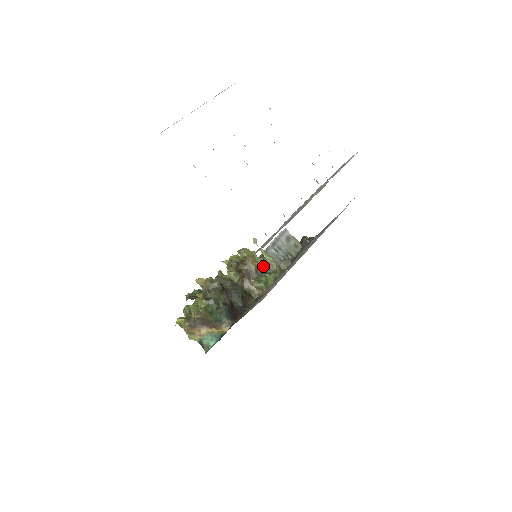
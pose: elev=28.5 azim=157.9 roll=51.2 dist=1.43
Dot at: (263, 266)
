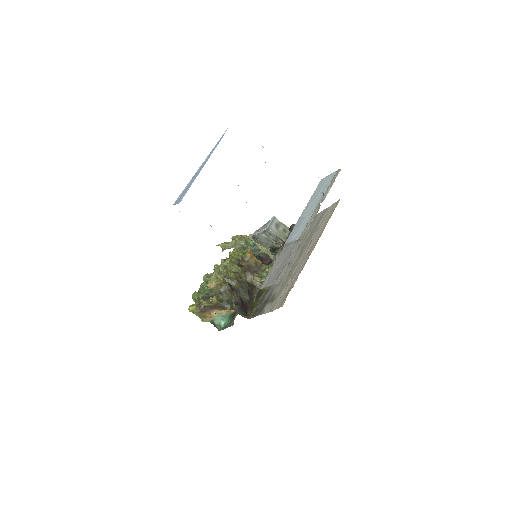
Dot at: (256, 248)
